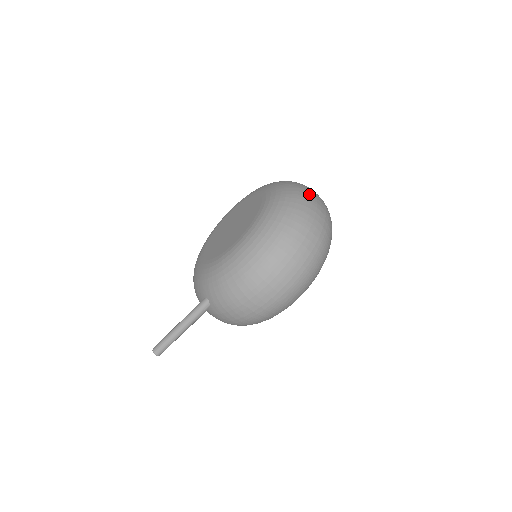
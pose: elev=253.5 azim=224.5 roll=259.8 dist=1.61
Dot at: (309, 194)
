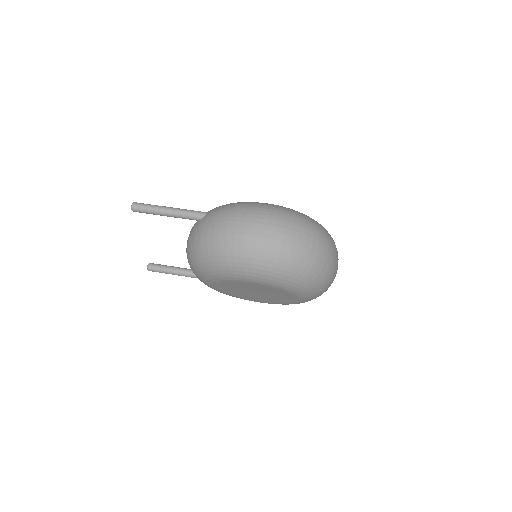
Dot at: occluded
